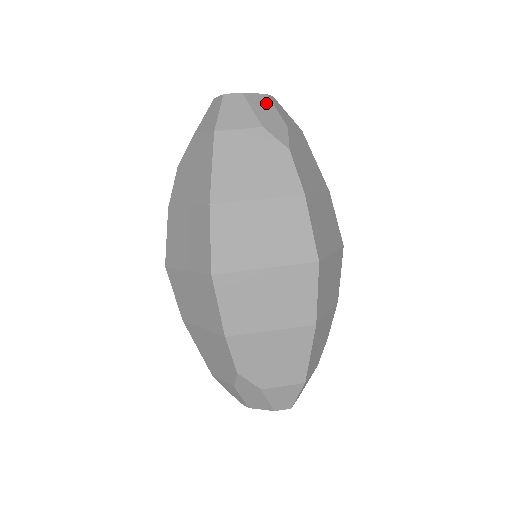
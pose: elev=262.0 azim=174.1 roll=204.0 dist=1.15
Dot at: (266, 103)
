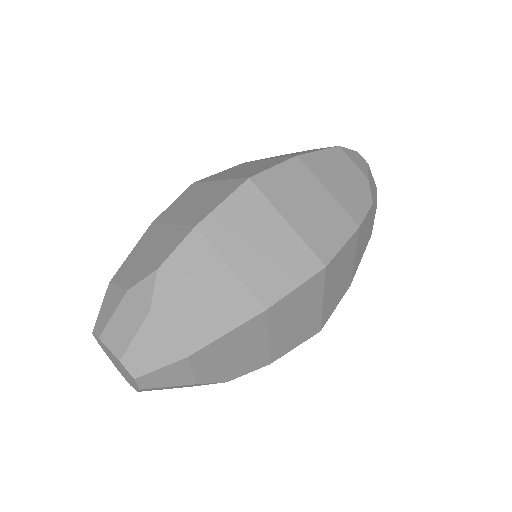
Dot at: (375, 186)
